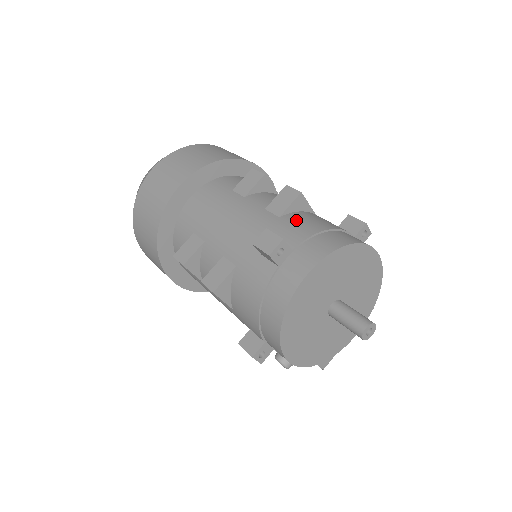
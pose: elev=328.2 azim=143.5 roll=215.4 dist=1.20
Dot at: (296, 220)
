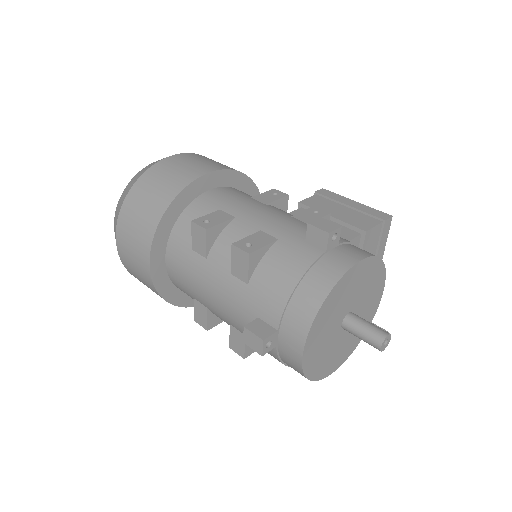
Dot at: (263, 284)
